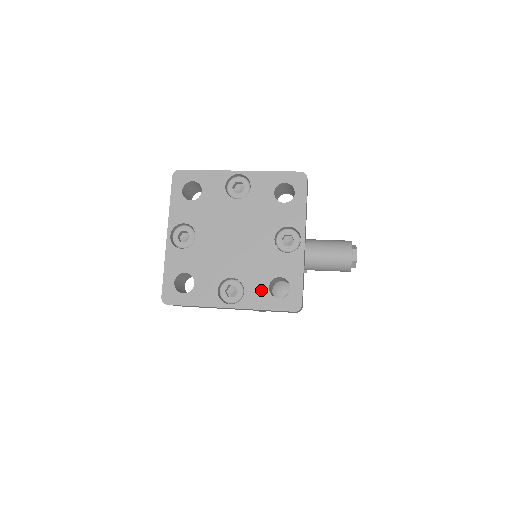
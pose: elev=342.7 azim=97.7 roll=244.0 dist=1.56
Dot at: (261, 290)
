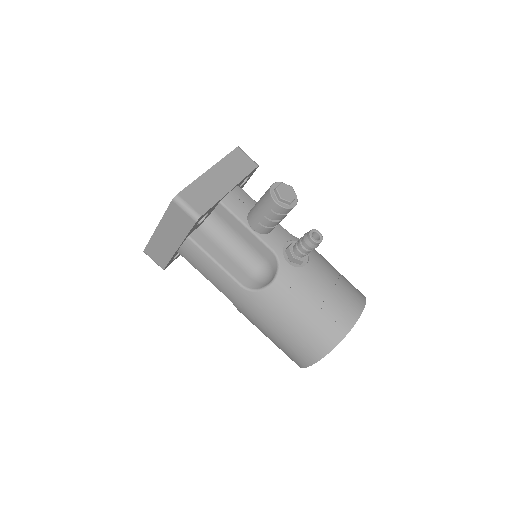
Dot at: occluded
